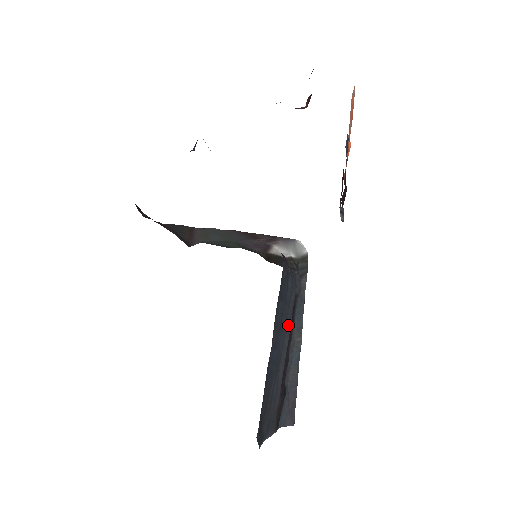
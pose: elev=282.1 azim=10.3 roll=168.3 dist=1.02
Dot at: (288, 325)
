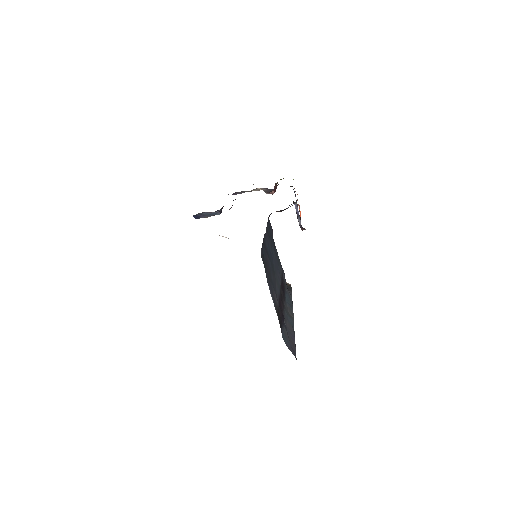
Dot at: (279, 275)
